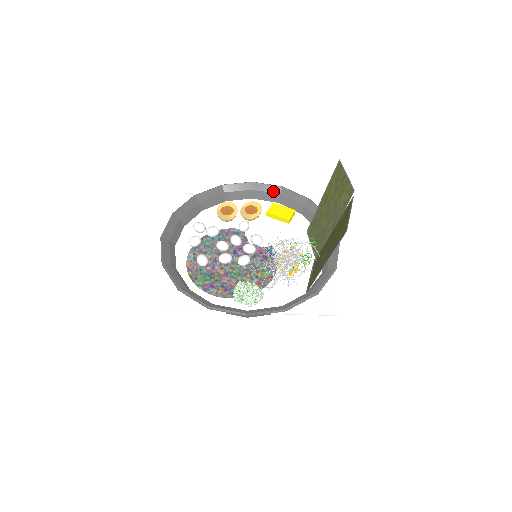
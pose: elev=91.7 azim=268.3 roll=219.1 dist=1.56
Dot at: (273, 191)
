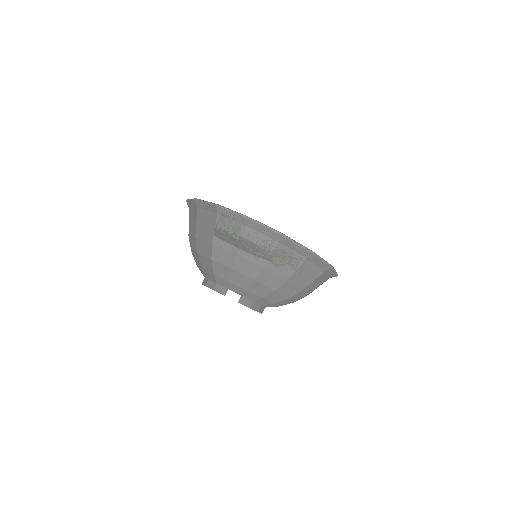
Dot at: occluded
